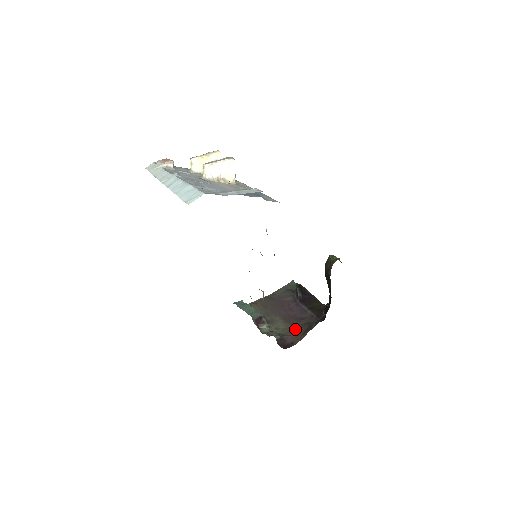
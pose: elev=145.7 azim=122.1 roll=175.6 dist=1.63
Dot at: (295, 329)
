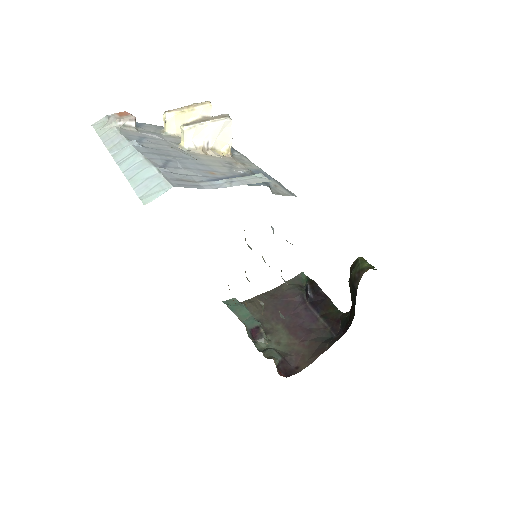
Dot at: (302, 346)
